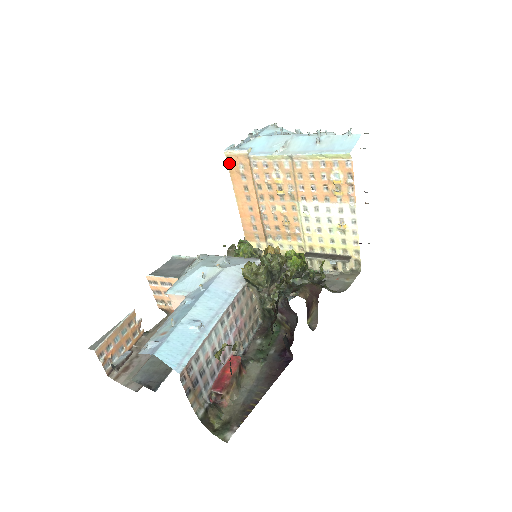
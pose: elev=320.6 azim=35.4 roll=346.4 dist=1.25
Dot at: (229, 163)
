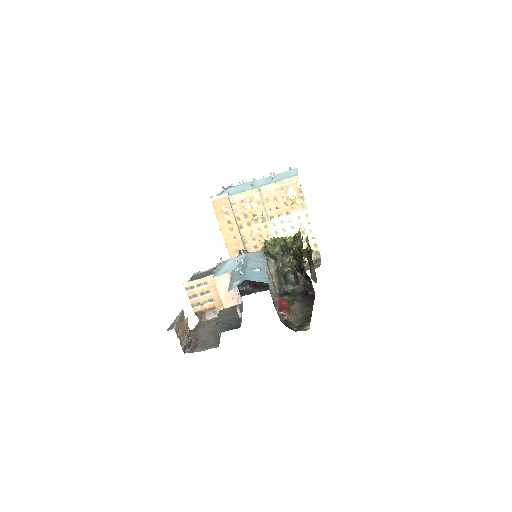
Dot at: (214, 207)
